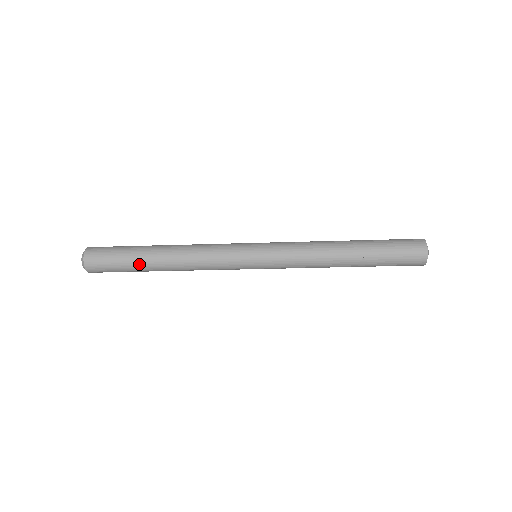
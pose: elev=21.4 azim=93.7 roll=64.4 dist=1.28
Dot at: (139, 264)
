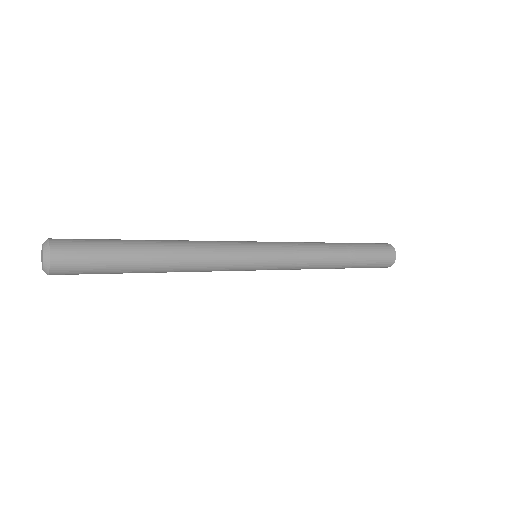
Dot at: (130, 270)
